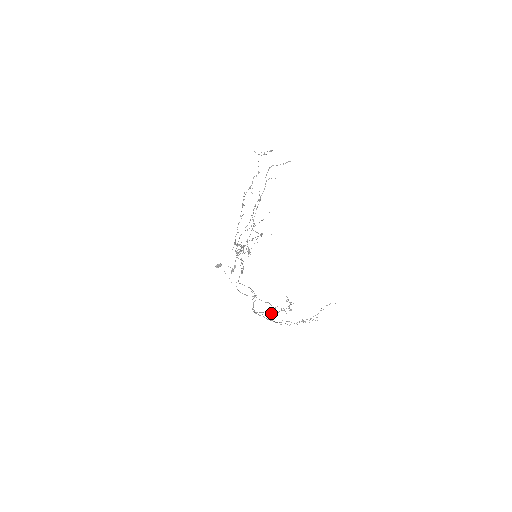
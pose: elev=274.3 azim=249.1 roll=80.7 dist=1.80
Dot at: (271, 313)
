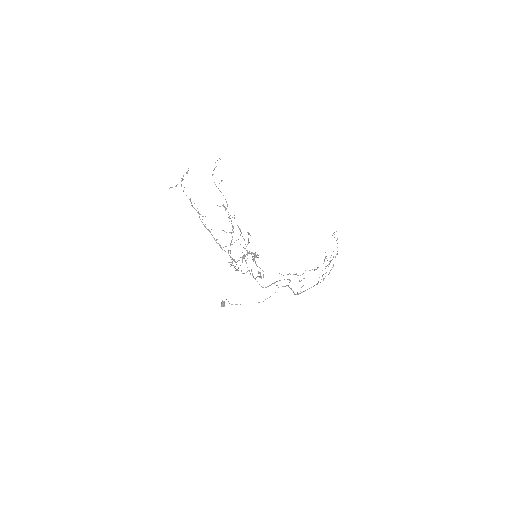
Dot at: occluded
